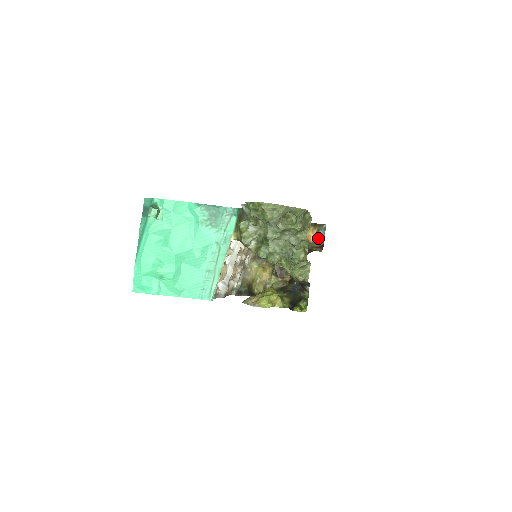
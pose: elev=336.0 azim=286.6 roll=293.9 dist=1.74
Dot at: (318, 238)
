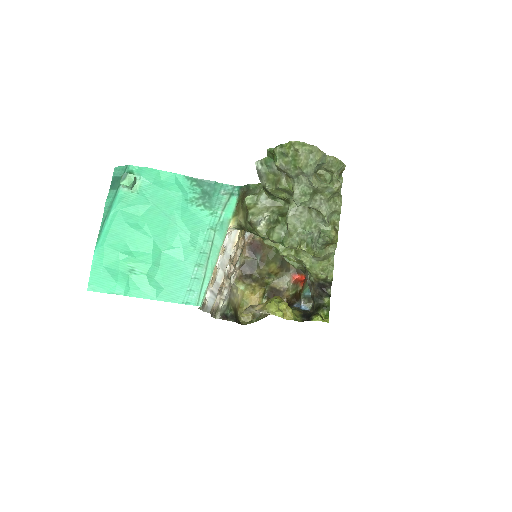
Dot at: occluded
